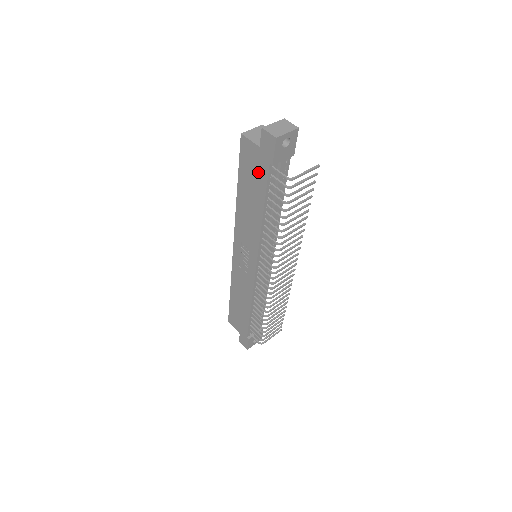
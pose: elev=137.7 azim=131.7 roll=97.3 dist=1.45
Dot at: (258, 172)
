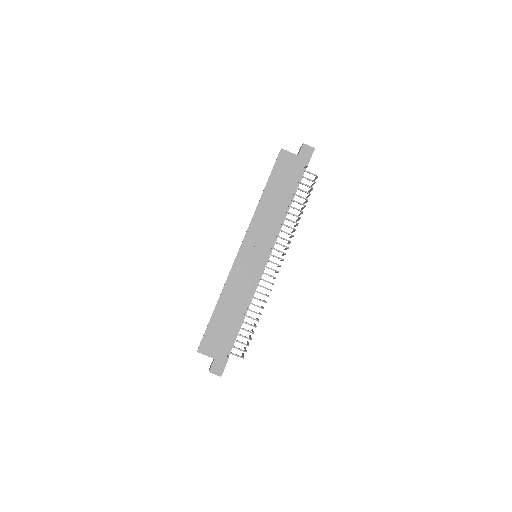
Dot at: (292, 173)
